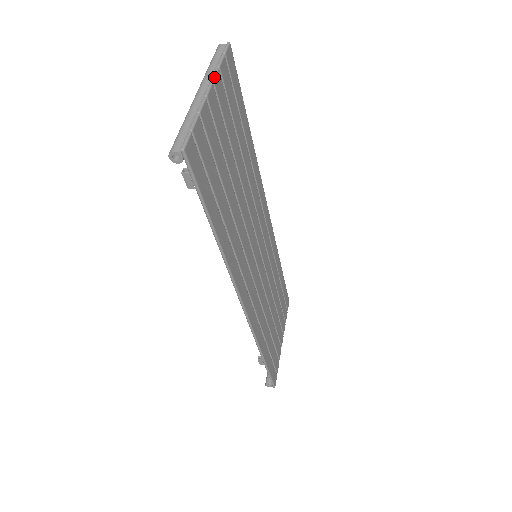
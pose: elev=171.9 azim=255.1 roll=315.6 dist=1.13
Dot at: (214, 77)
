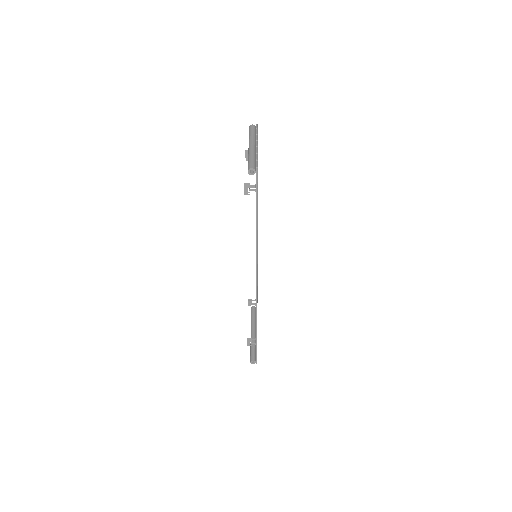
Dot at: (257, 139)
